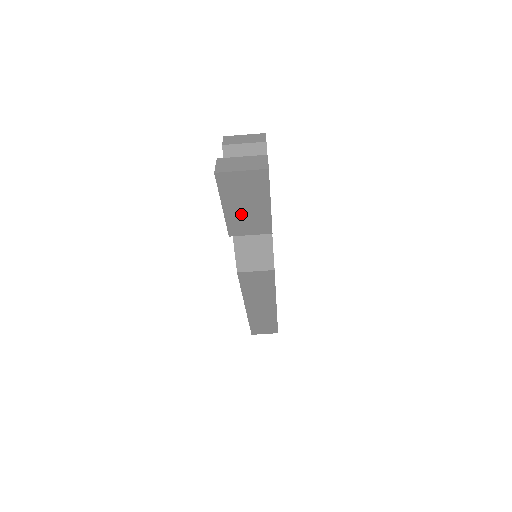
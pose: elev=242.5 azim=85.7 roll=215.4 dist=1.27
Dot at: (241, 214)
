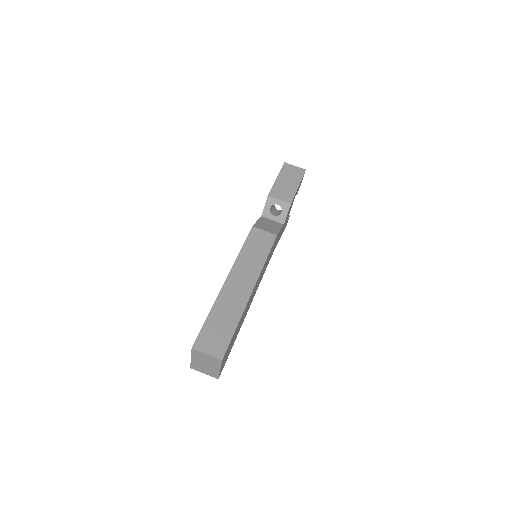
Dot at: (283, 185)
